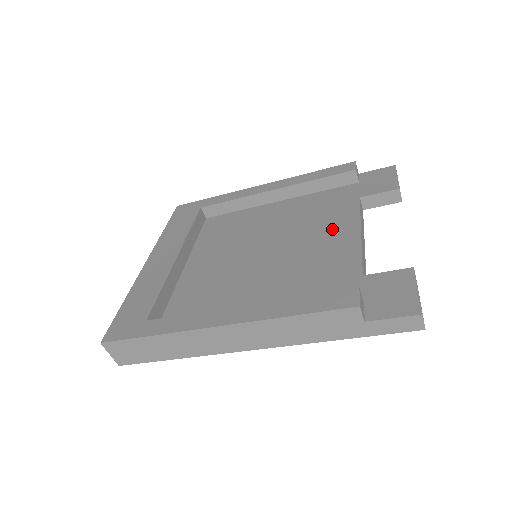
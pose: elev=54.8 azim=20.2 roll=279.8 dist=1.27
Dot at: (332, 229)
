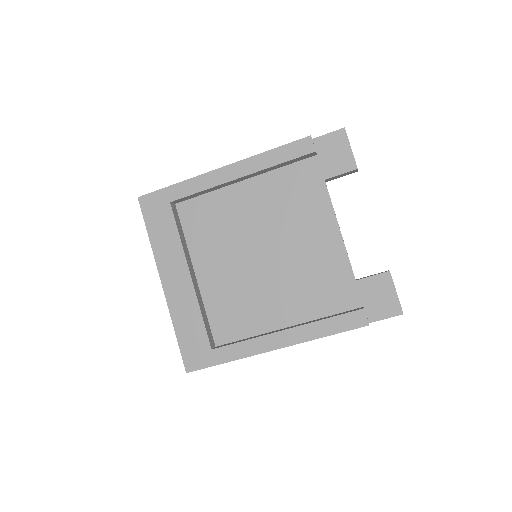
Dot at: (314, 226)
